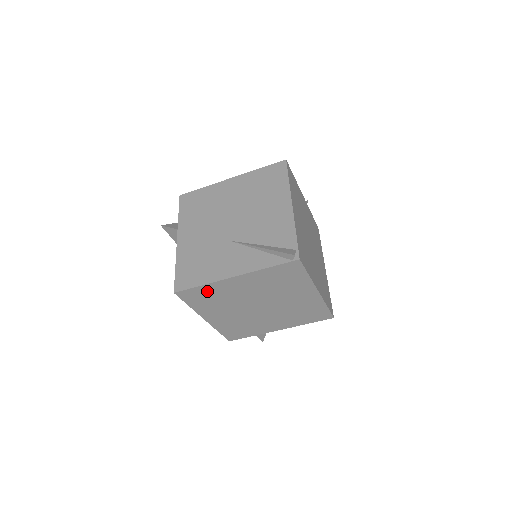
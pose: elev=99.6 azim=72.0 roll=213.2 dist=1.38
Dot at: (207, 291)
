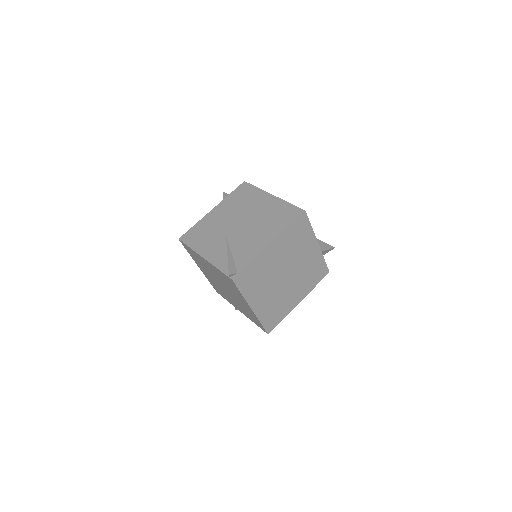
Dot at: (194, 253)
